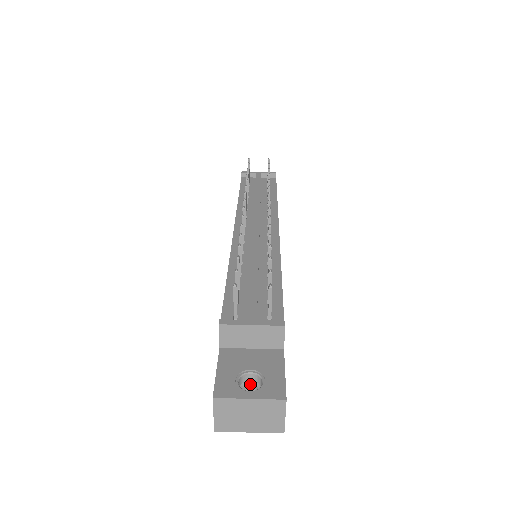
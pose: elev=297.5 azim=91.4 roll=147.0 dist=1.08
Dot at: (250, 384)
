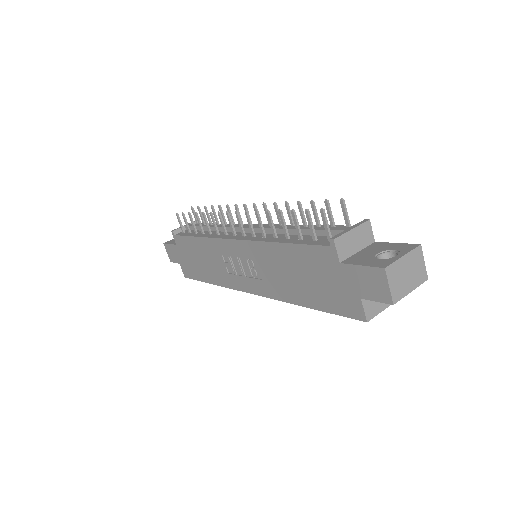
Dot at: occluded
